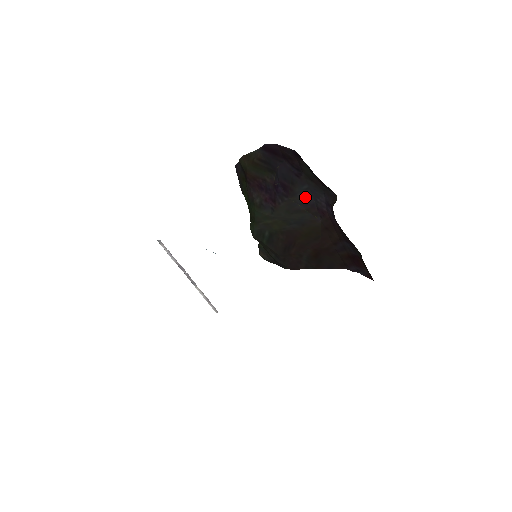
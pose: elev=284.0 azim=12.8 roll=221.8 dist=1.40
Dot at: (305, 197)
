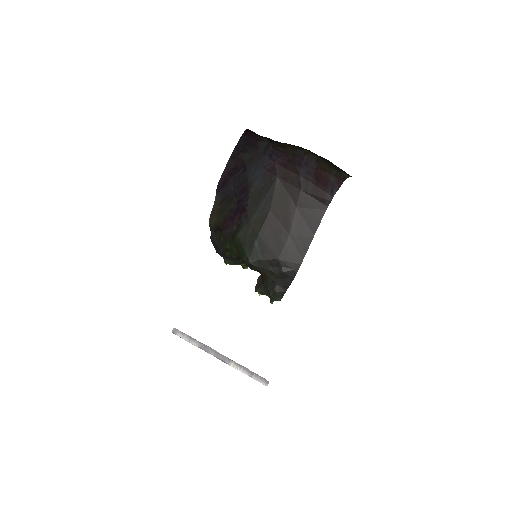
Dot at: (257, 175)
